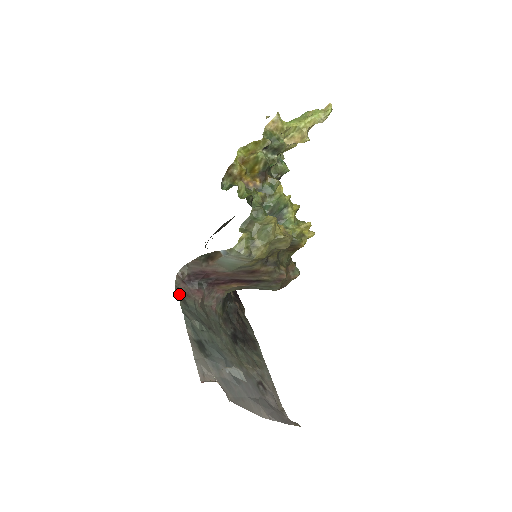
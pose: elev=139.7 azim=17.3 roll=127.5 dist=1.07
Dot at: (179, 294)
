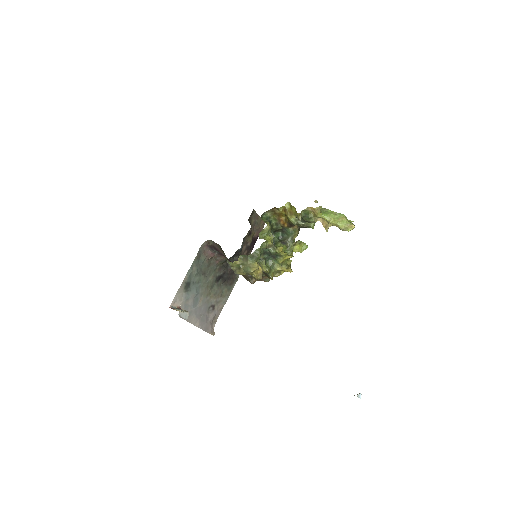
Dot at: (199, 252)
